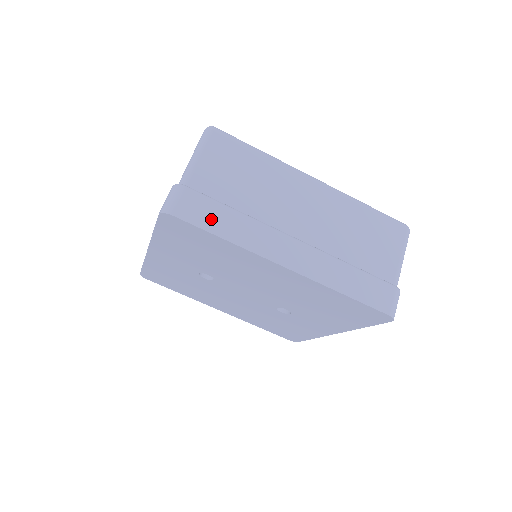
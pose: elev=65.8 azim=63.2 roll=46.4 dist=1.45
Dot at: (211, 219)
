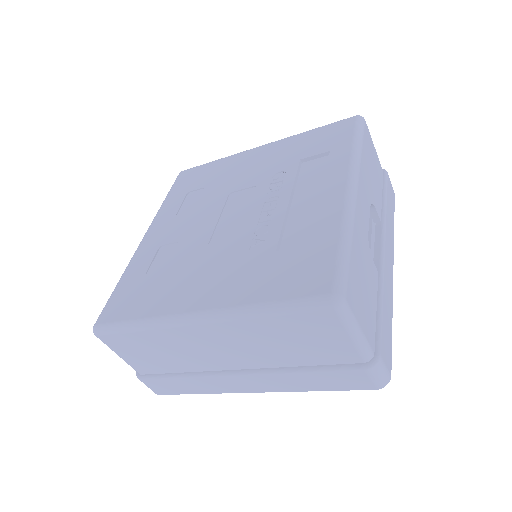
Dot at: (176, 388)
